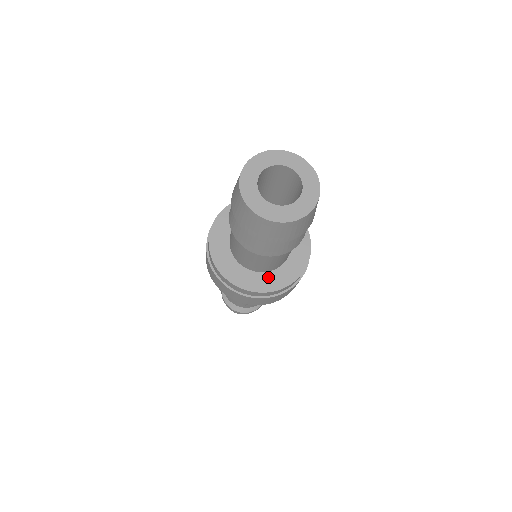
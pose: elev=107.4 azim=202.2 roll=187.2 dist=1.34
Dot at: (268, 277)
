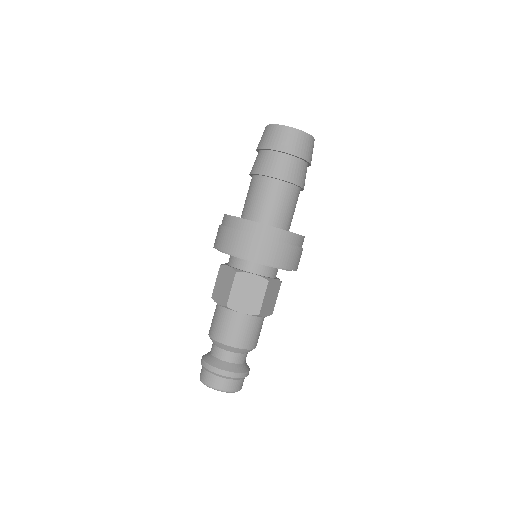
Dot at: occluded
